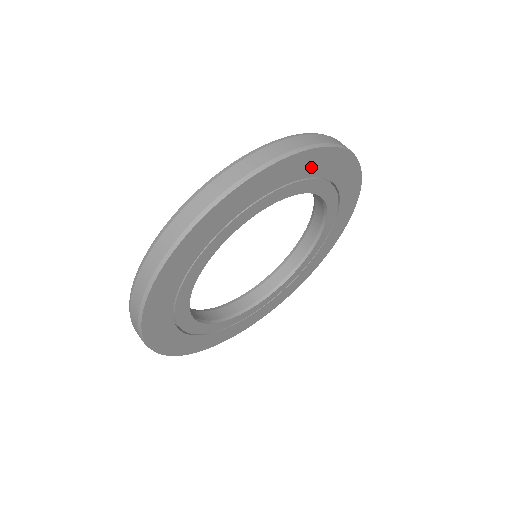
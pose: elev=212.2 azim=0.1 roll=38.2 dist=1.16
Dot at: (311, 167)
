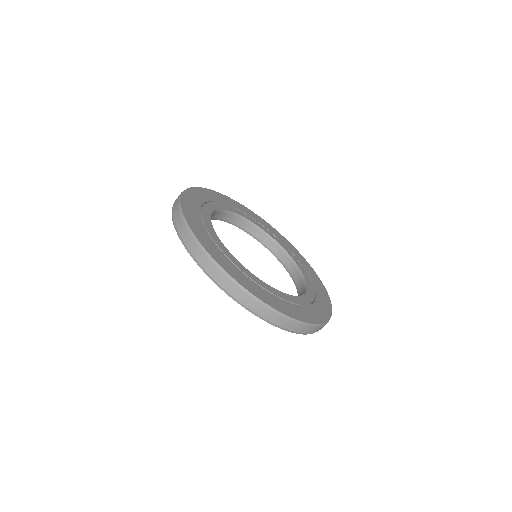
Dot at: (202, 197)
